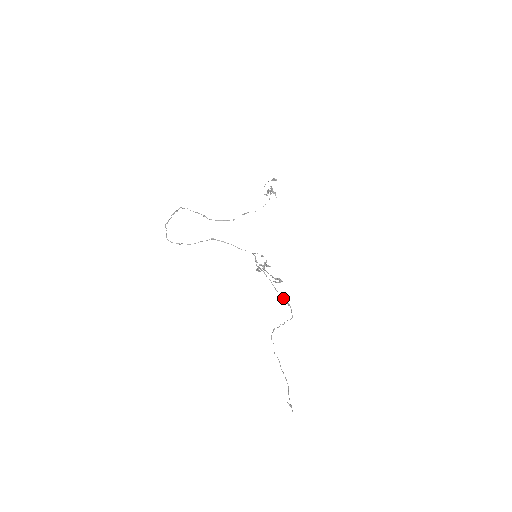
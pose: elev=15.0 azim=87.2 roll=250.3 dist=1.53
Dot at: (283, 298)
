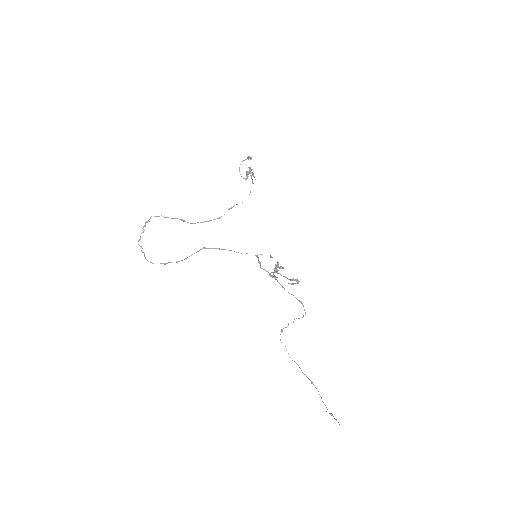
Dot at: occluded
